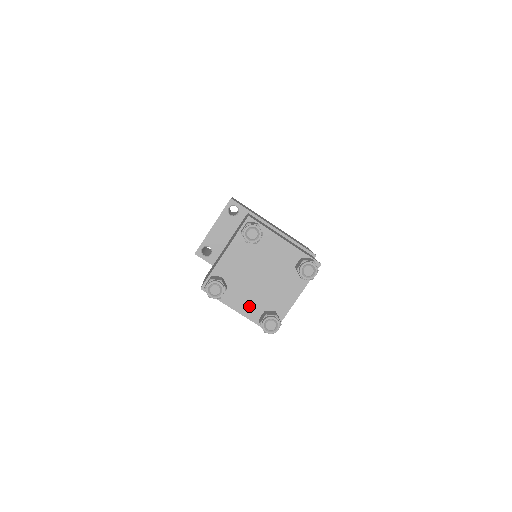
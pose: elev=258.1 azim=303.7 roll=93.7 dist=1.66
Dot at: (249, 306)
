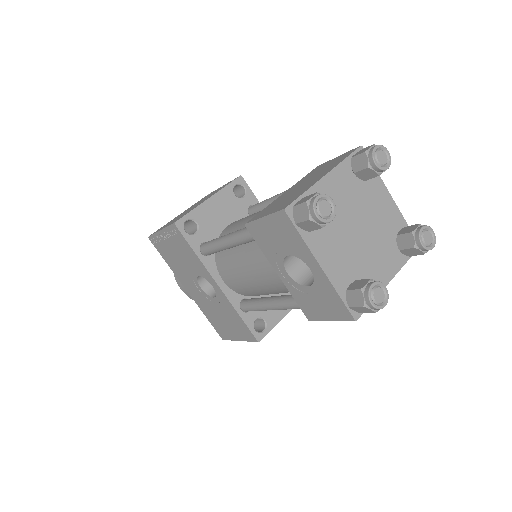
Dot at: (337, 265)
